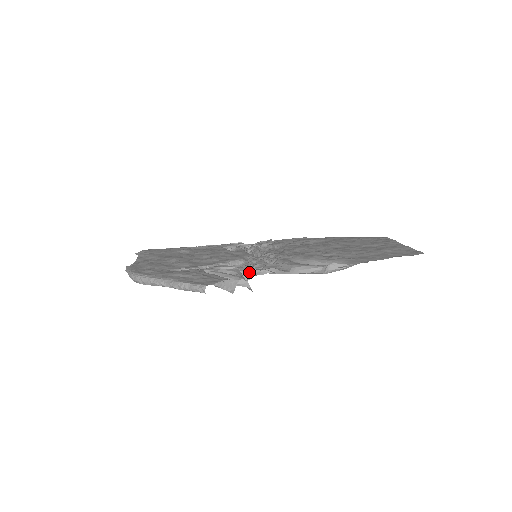
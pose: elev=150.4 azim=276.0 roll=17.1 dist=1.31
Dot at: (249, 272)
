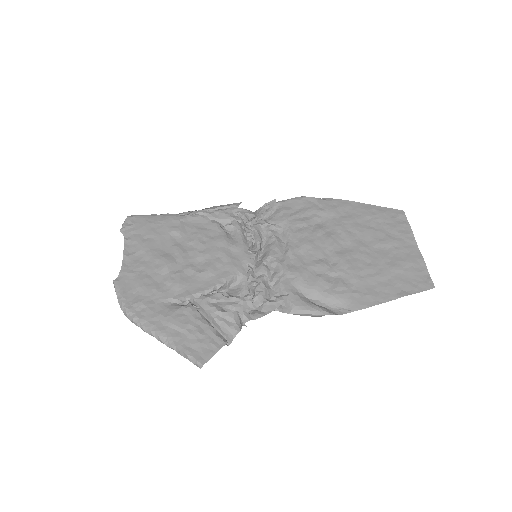
Dot at: (247, 315)
